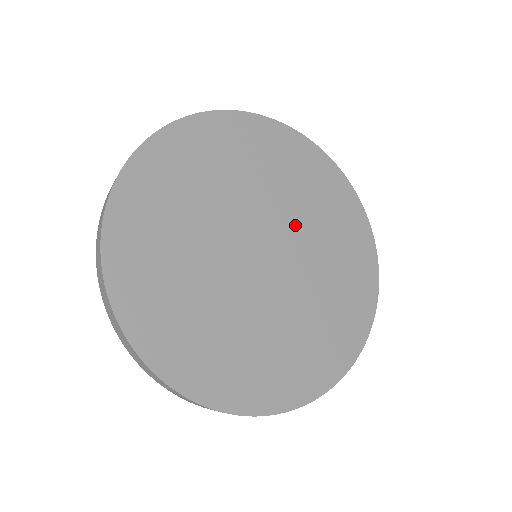
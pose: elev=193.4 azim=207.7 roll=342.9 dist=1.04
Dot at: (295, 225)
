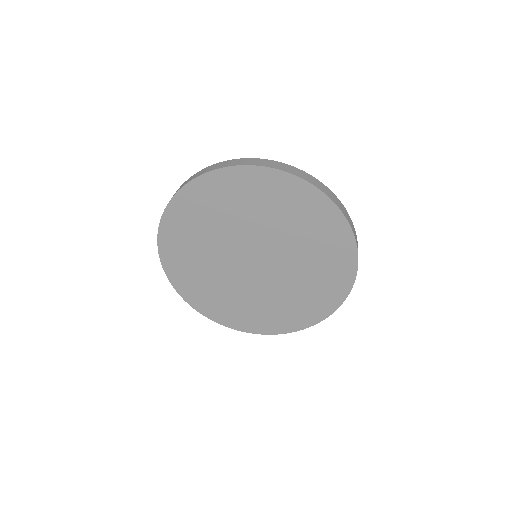
Dot at: (248, 230)
